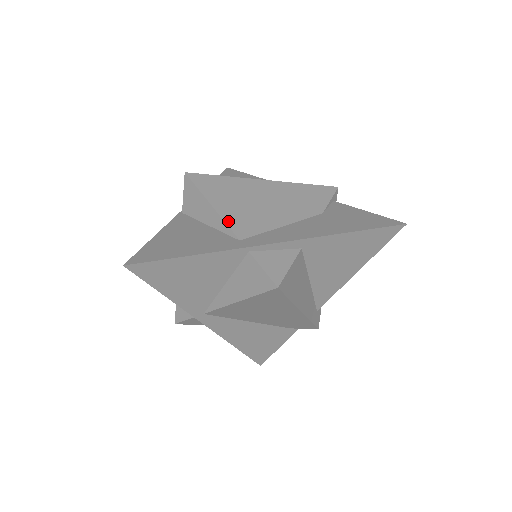
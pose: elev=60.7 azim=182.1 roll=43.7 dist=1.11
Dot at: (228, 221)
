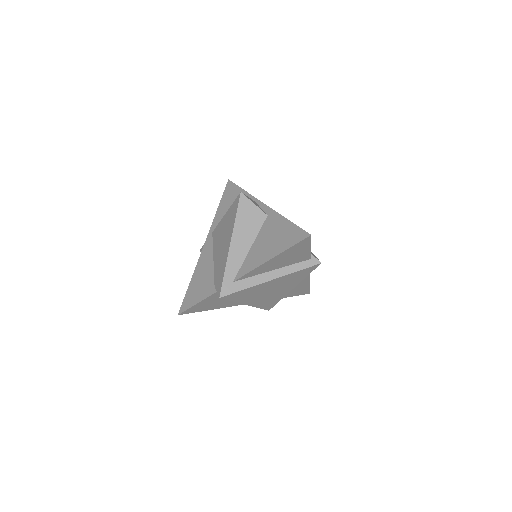
Dot at: occluded
